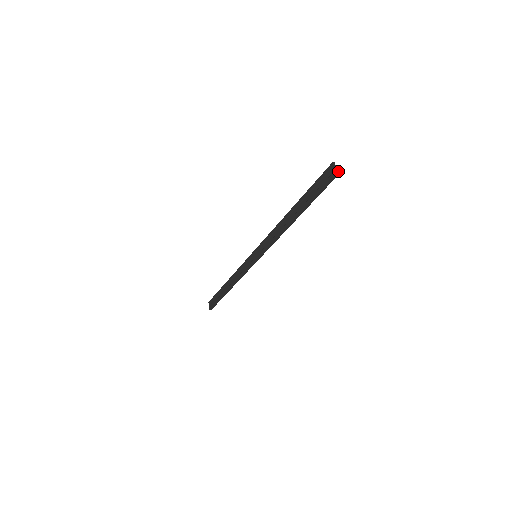
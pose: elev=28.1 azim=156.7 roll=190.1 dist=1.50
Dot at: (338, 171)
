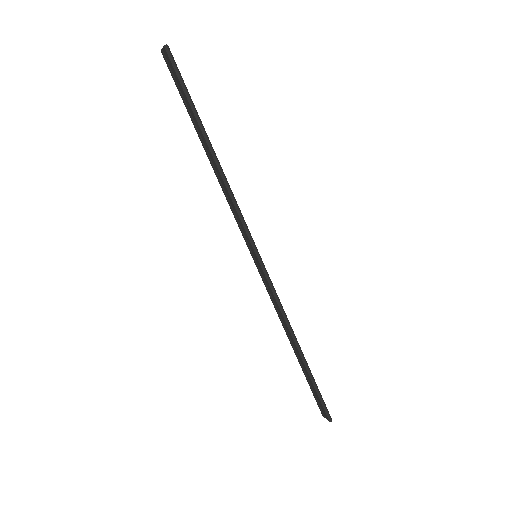
Dot at: (166, 46)
